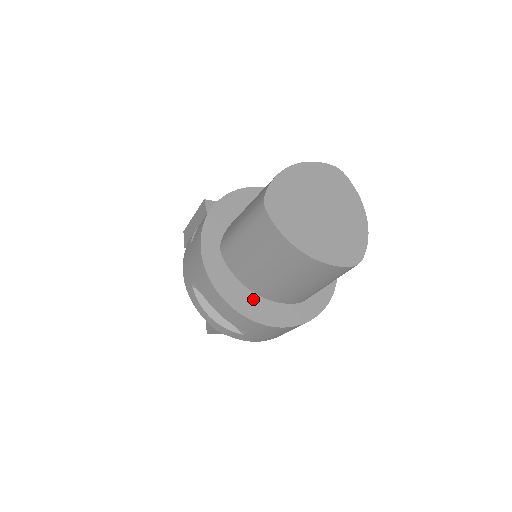
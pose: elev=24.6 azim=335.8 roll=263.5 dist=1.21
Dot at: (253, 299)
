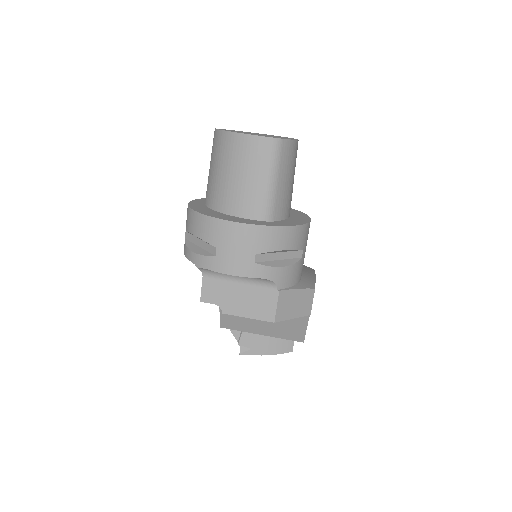
Dot at: (219, 214)
